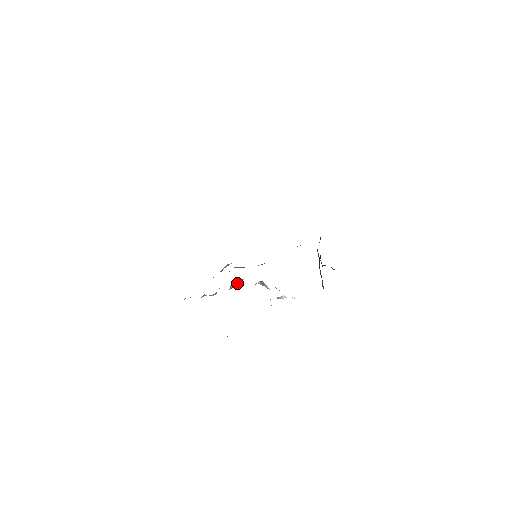
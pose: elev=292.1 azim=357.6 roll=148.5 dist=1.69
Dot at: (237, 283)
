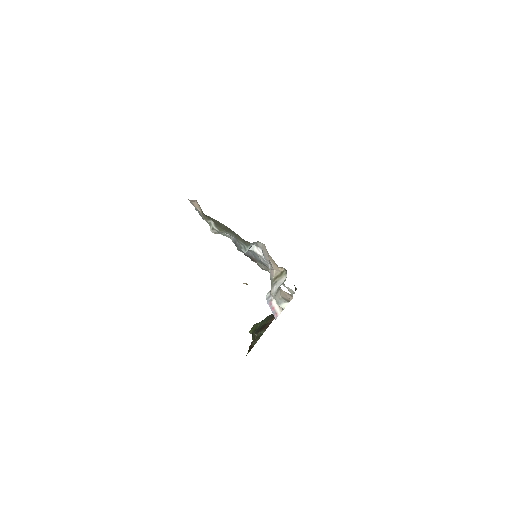
Dot at: (250, 249)
